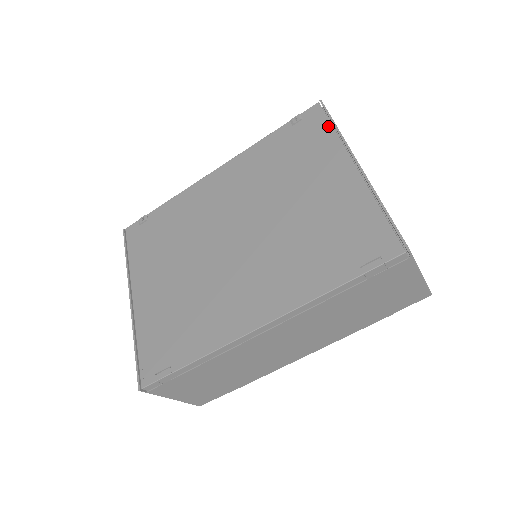
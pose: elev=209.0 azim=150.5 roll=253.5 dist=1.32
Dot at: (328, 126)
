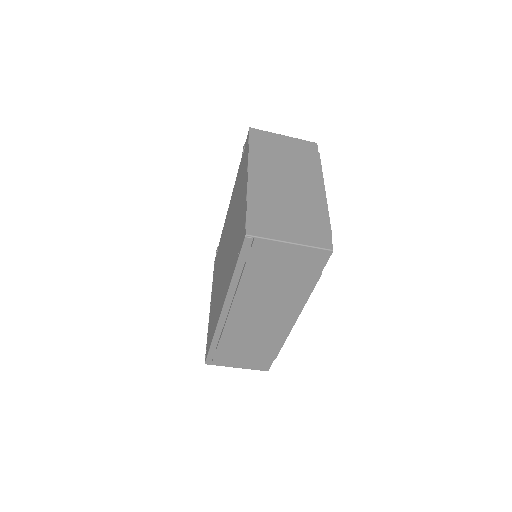
Dot at: (247, 148)
